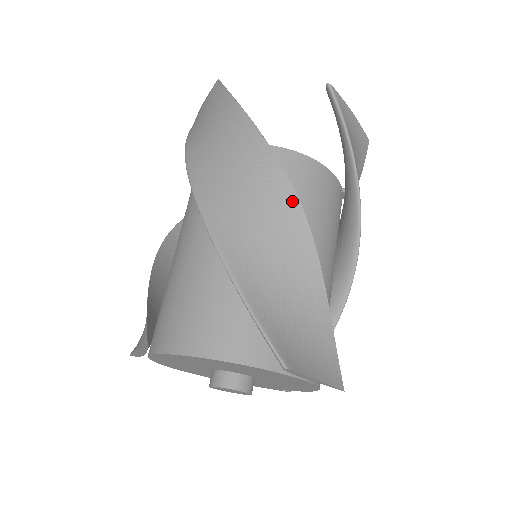
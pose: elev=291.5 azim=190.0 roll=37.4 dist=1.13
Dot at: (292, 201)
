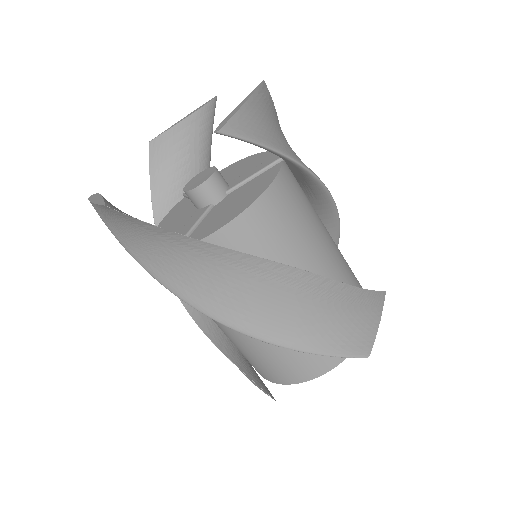
Dot at: (288, 272)
